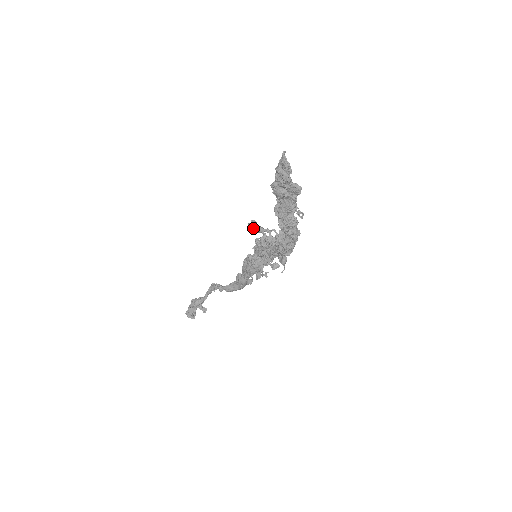
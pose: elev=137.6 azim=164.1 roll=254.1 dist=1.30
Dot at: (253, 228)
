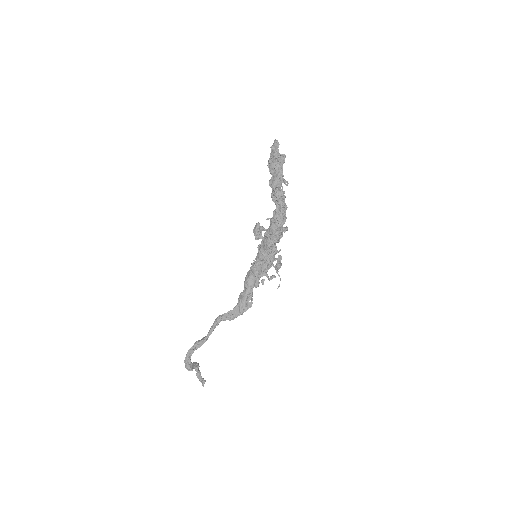
Dot at: (256, 227)
